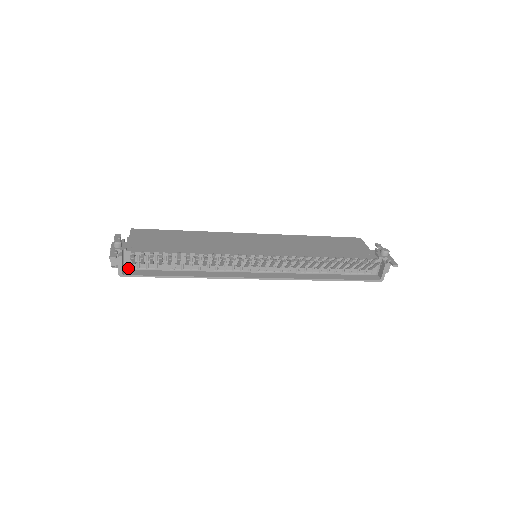
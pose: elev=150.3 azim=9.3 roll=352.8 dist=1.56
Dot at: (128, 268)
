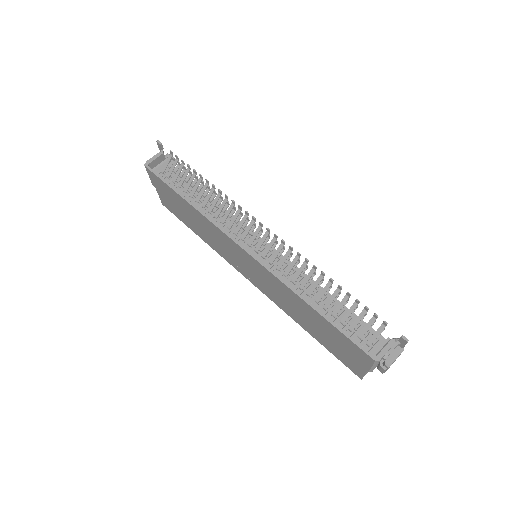
Dot at: occluded
